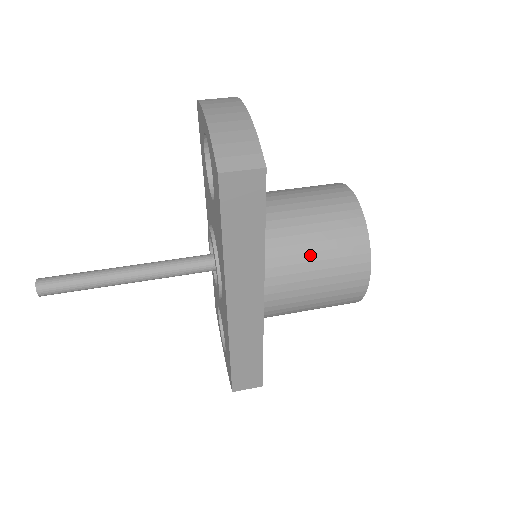
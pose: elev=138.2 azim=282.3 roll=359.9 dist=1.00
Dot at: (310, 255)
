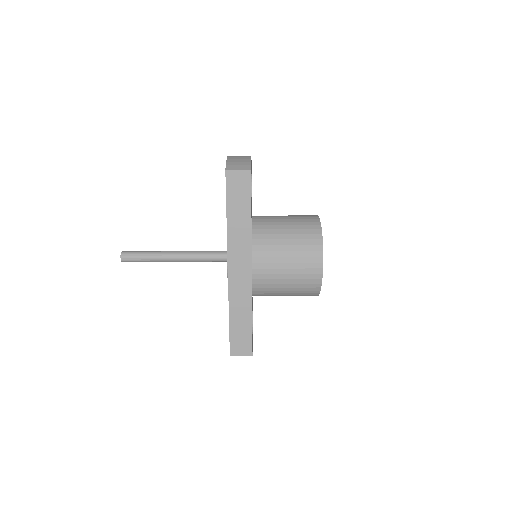
Dot at: (283, 241)
